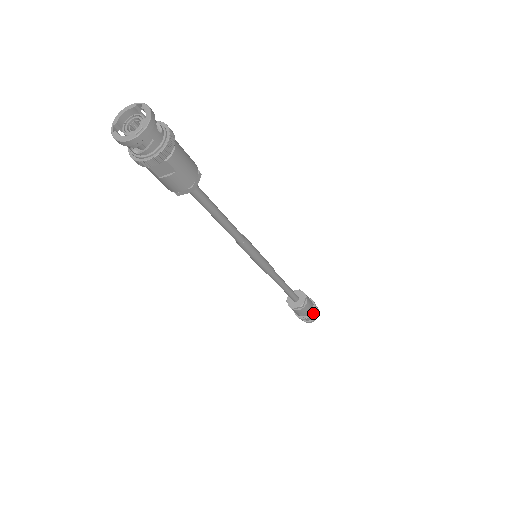
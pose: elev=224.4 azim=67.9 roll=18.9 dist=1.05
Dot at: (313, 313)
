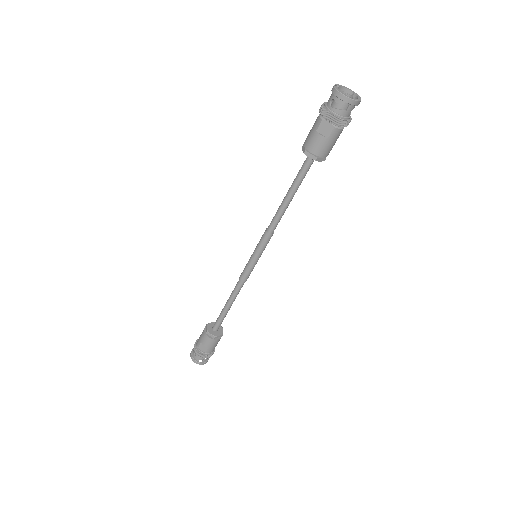
Dot at: (208, 355)
